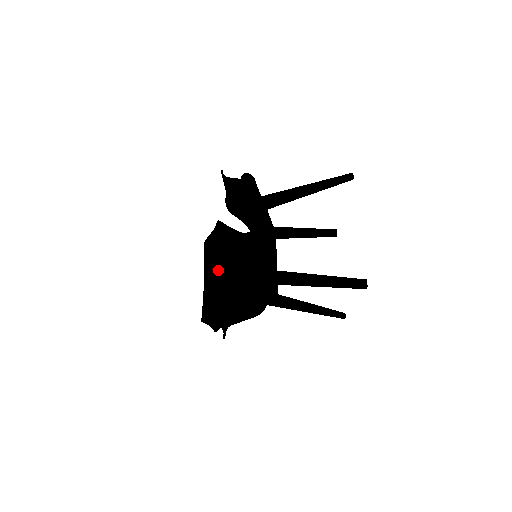
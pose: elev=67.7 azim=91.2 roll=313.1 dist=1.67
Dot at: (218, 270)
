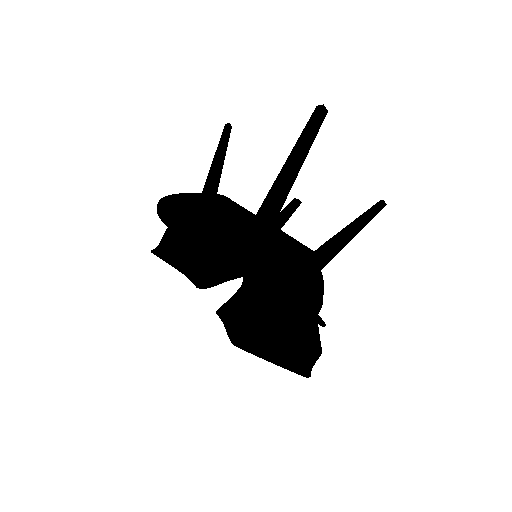
Dot at: (264, 334)
